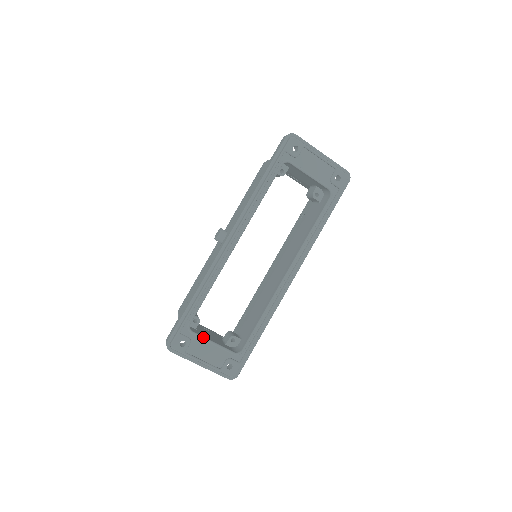
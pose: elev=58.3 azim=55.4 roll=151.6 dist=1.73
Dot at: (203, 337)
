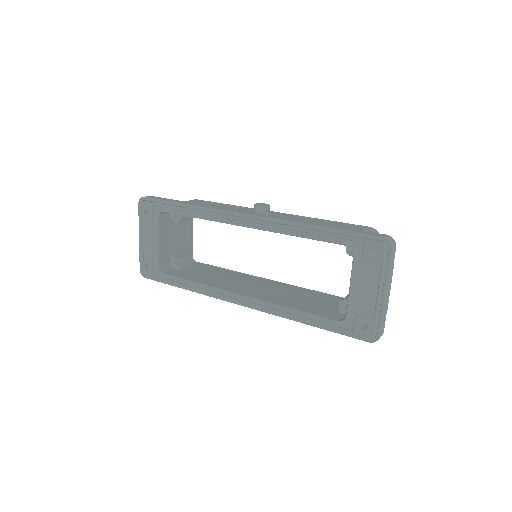
Dot at: (158, 229)
